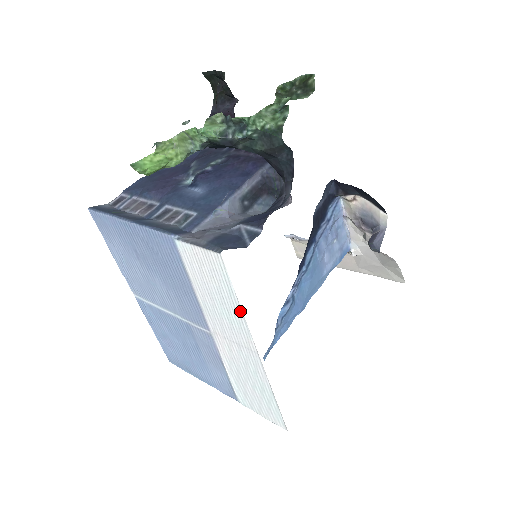
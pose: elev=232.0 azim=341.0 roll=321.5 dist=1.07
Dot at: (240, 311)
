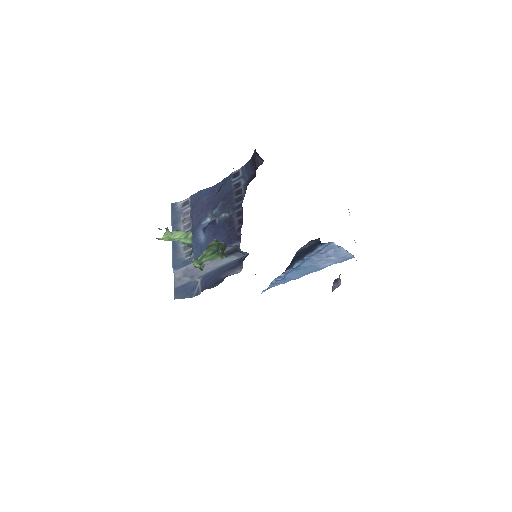
Dot at: occluded
